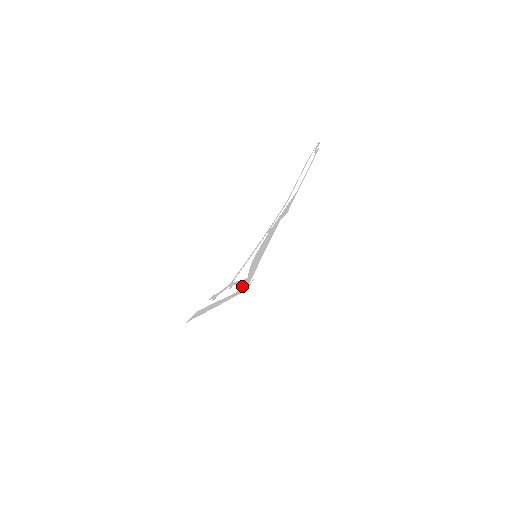
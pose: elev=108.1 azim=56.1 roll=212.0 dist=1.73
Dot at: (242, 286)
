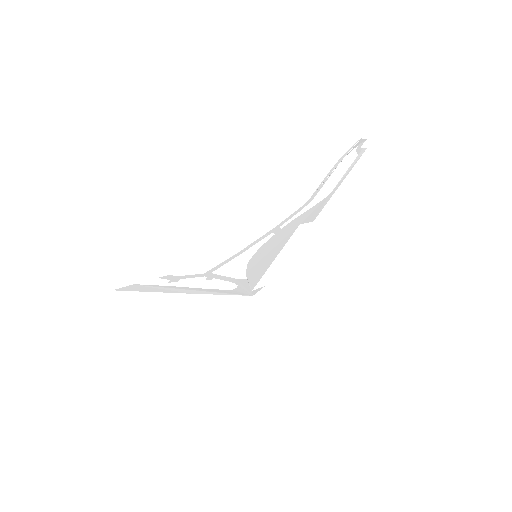
Dot at: (238, 286)
